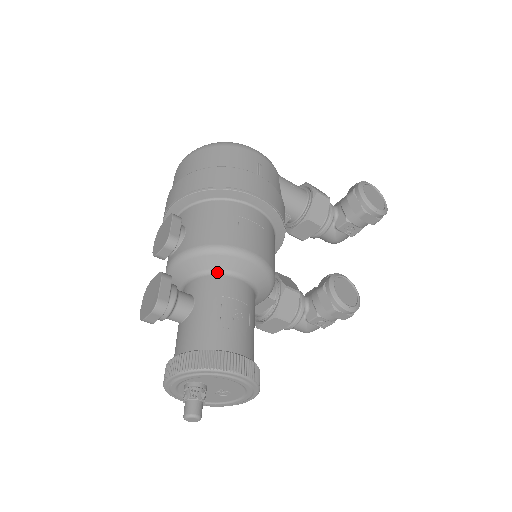
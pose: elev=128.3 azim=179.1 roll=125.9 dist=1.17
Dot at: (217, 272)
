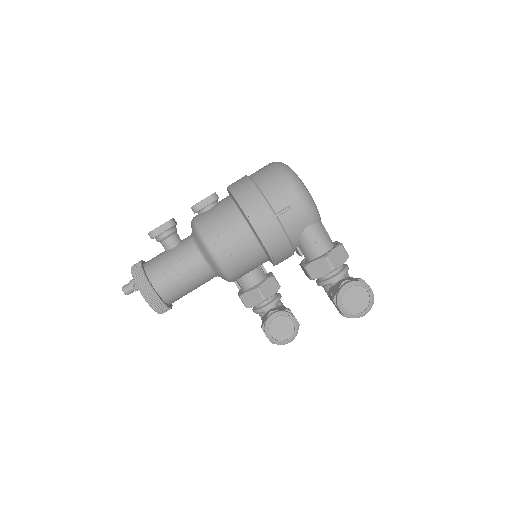
Dot at: (196, 244)
